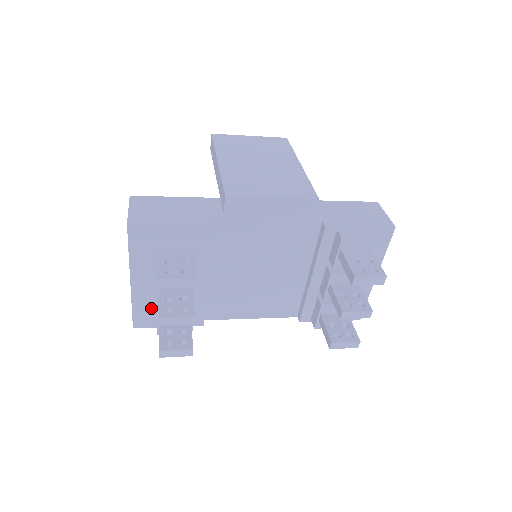
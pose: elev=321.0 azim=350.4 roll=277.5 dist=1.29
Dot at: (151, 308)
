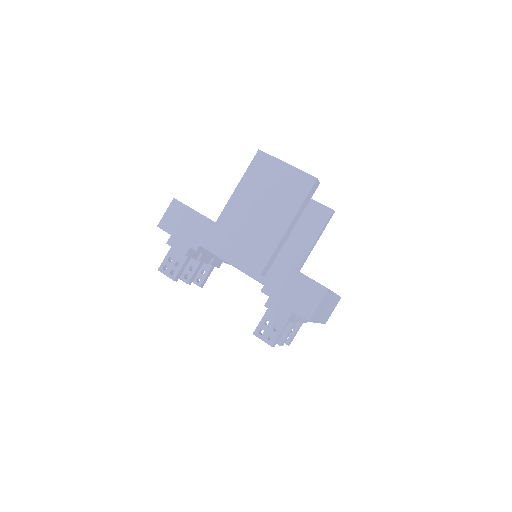
Dot at: occluded
